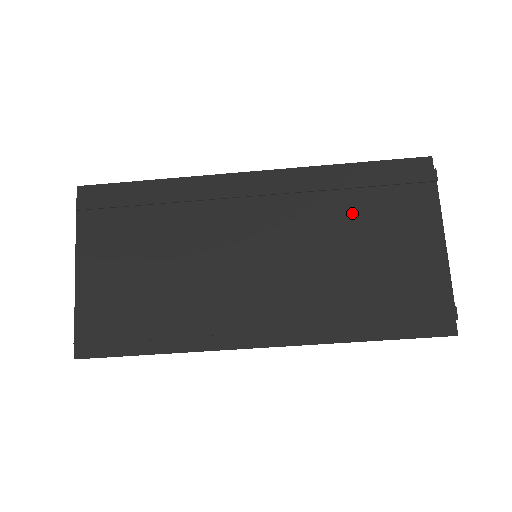
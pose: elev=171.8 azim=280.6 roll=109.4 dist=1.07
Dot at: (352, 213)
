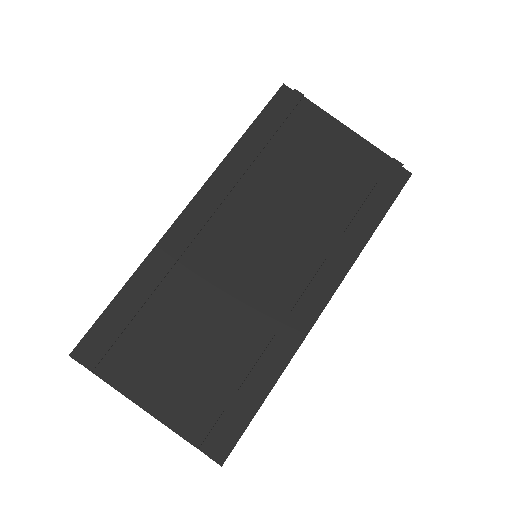
Dot at: (280, 166)
